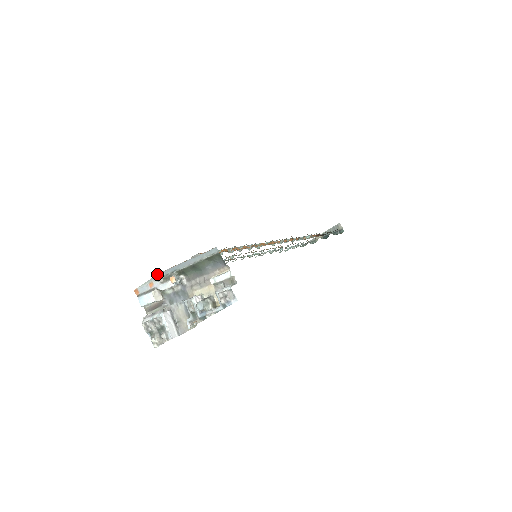
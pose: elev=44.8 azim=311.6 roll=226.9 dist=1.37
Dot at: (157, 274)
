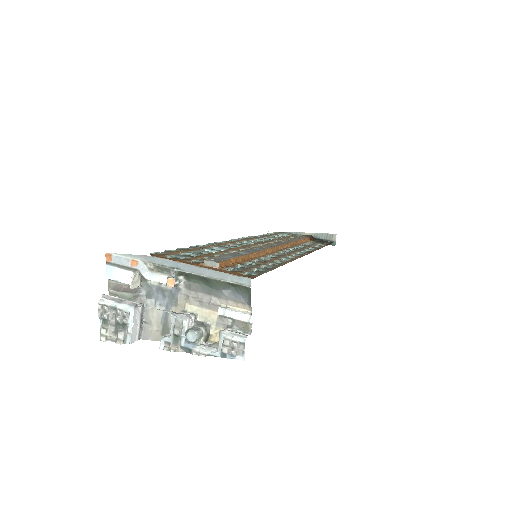
Dot at: occluded
